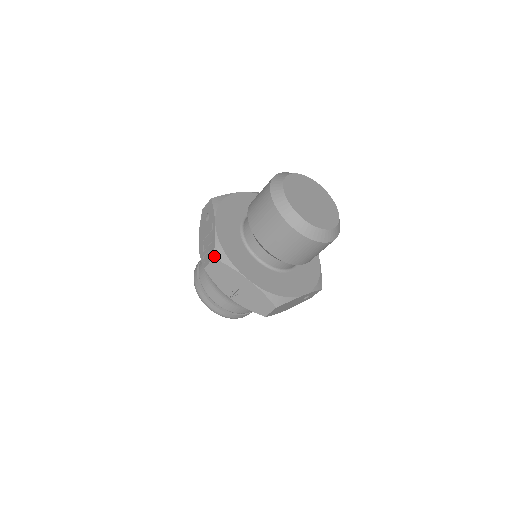
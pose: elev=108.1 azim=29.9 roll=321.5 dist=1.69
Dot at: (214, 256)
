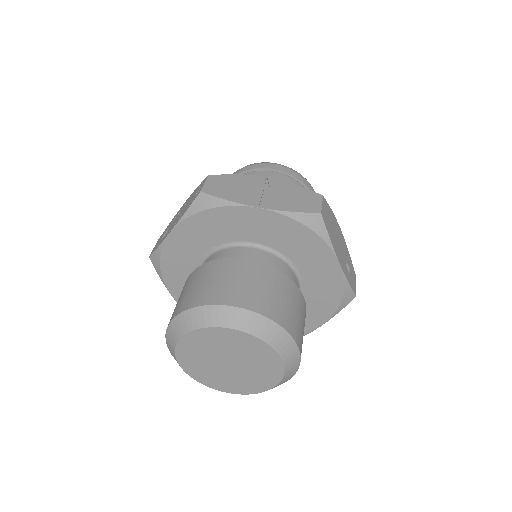
Dot at: occluded
